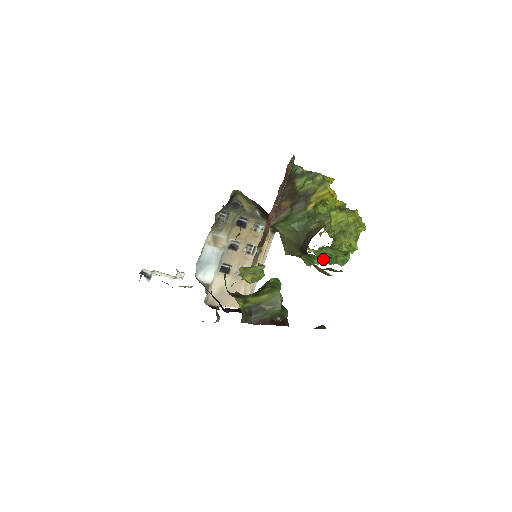
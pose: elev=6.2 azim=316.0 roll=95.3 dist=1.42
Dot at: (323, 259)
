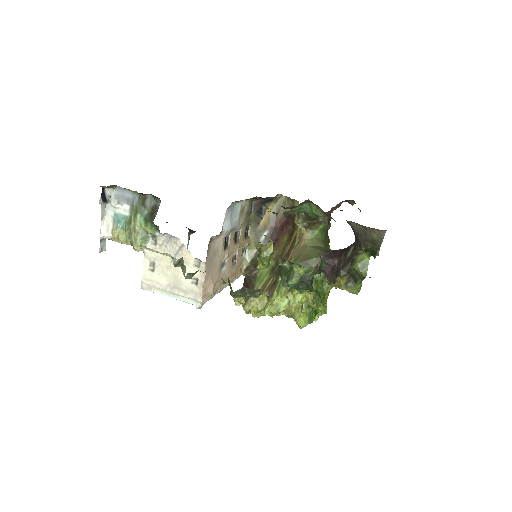
Dot at: (315, 293)
